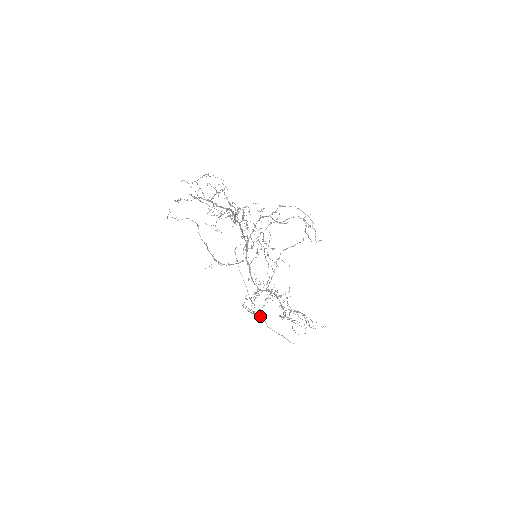
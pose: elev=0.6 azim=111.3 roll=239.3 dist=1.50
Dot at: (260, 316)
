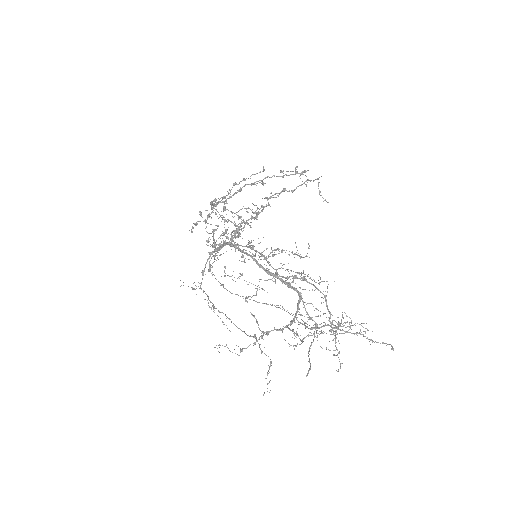
Dot at: occluded
